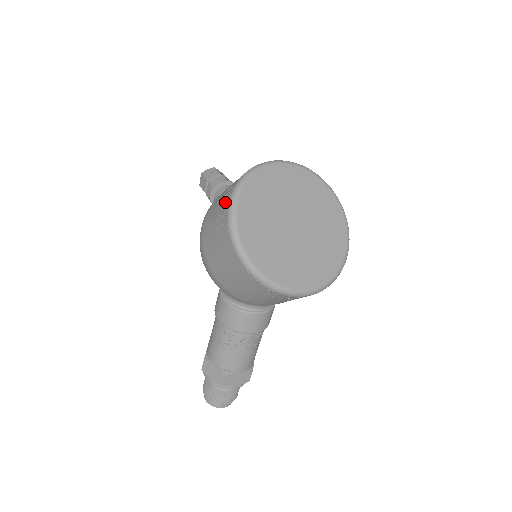
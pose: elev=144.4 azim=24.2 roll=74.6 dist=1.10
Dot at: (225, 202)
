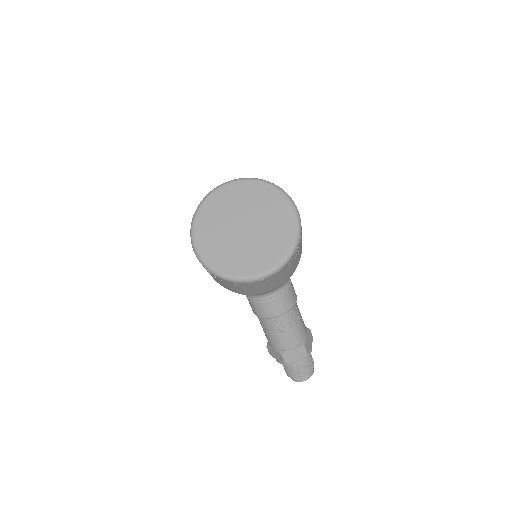
Dot at: occluded
